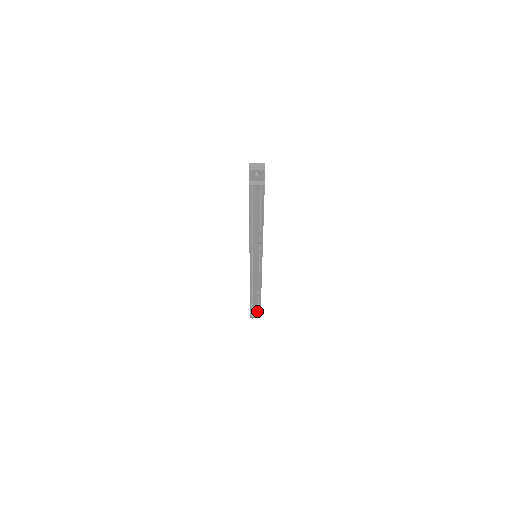
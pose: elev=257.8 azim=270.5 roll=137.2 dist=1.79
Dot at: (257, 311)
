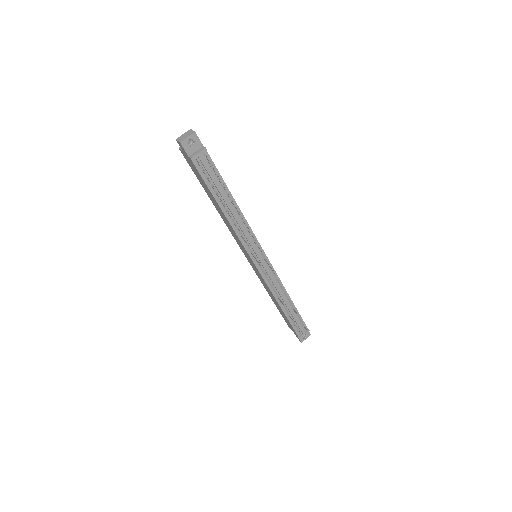
Dot at: (302, 327)
